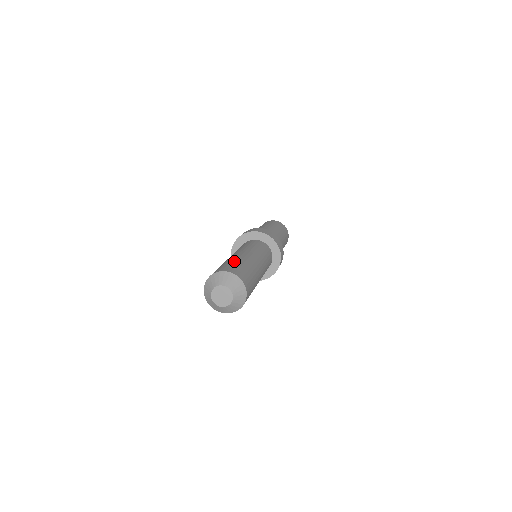
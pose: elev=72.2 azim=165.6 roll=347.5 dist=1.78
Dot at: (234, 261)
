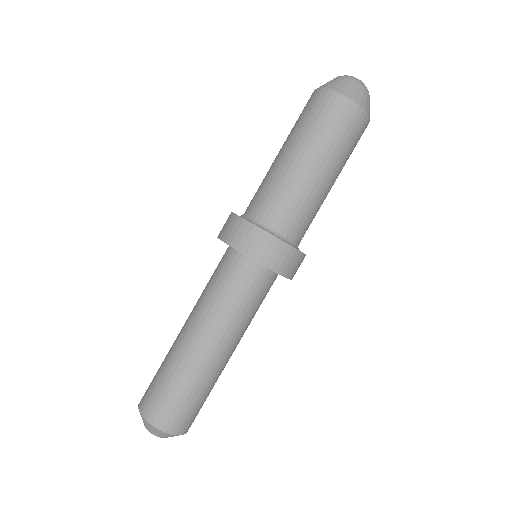
Dot at: (161, 368)
